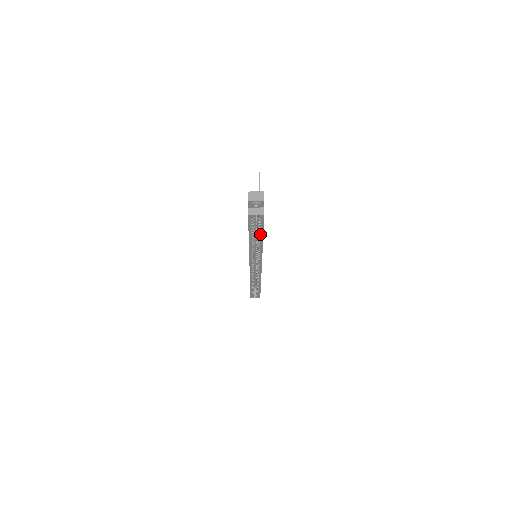
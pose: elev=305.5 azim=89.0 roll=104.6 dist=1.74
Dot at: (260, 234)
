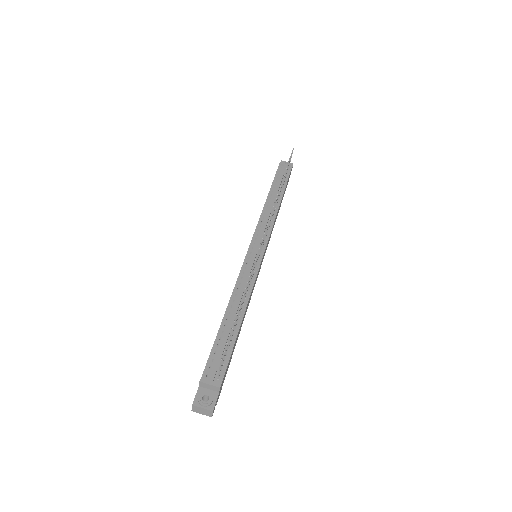
Dot at: occluded
